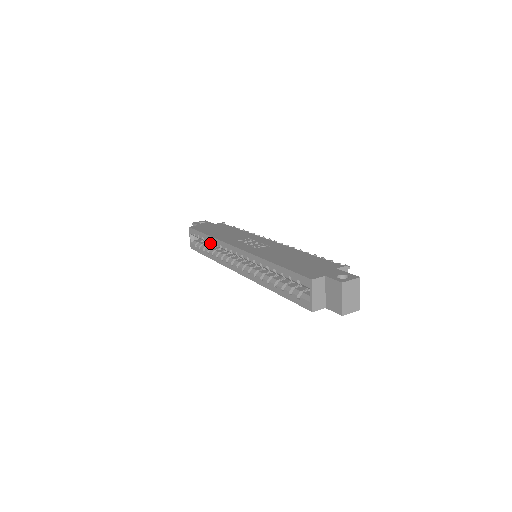
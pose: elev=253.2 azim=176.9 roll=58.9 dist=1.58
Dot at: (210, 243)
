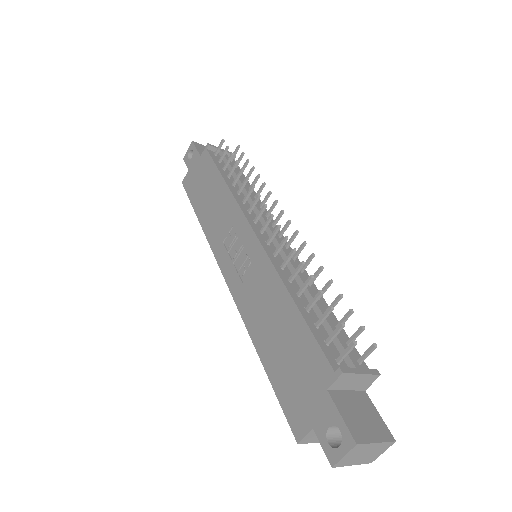
Dot at: occluded
